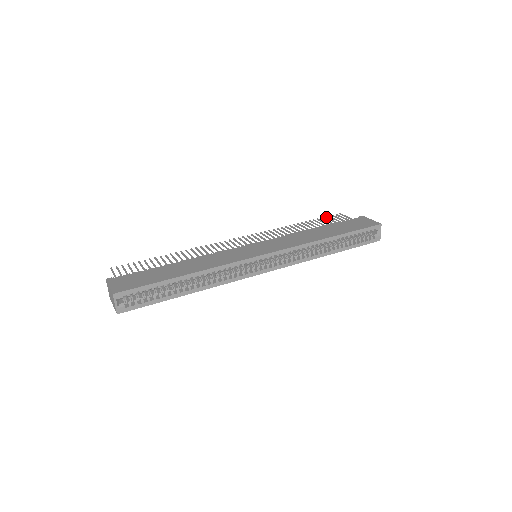
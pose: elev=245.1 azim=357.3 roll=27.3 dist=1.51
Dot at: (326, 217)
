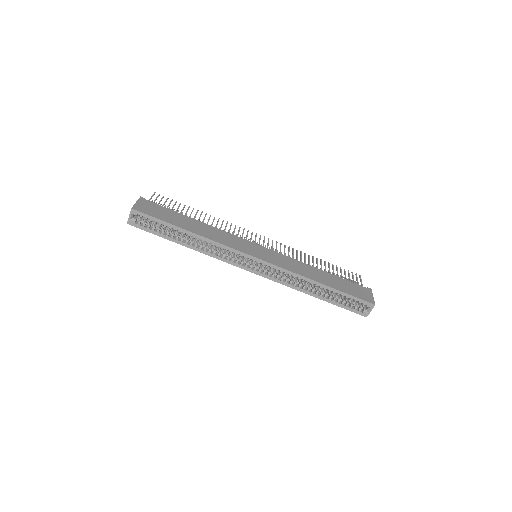
Dot at: occluded
